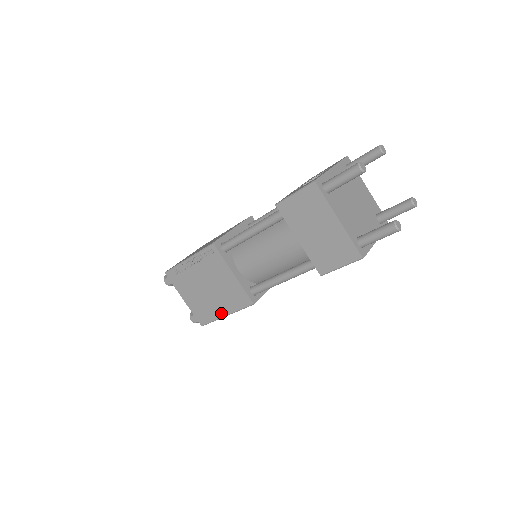
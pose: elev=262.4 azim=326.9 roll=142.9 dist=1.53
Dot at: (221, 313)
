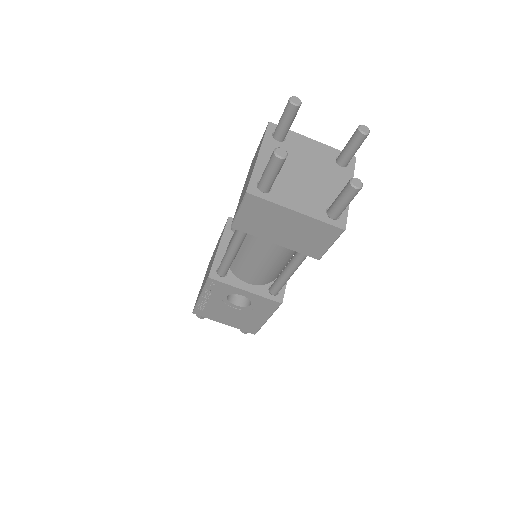
Dot at: (200, 293)
